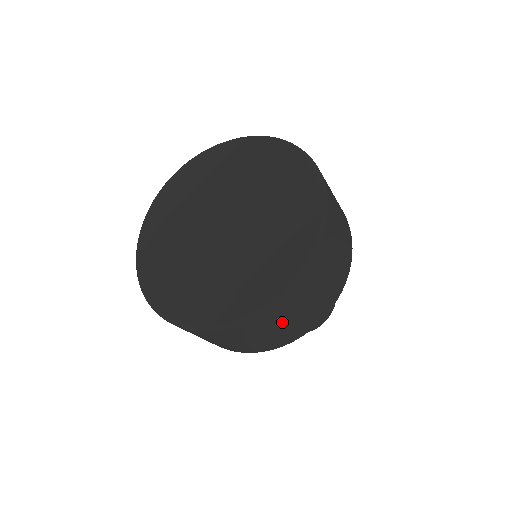
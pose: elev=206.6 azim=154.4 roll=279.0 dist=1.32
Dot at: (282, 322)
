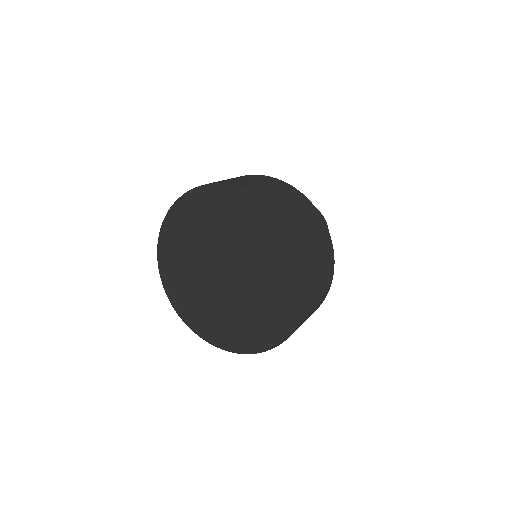
Dot at: occluded
